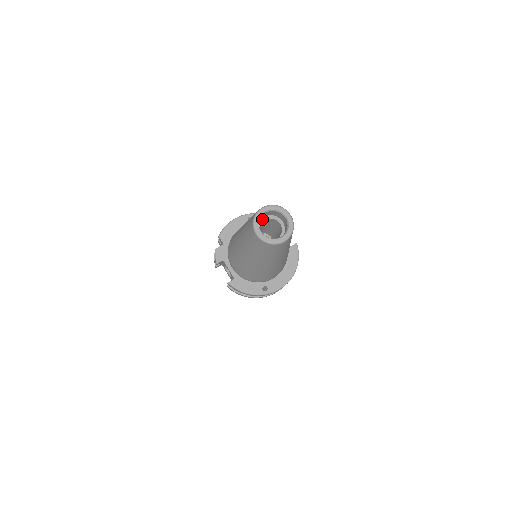
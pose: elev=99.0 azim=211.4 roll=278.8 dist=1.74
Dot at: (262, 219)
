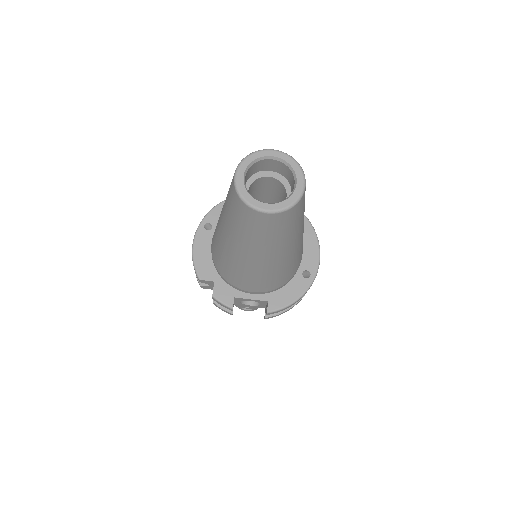
Dot at: occluded
